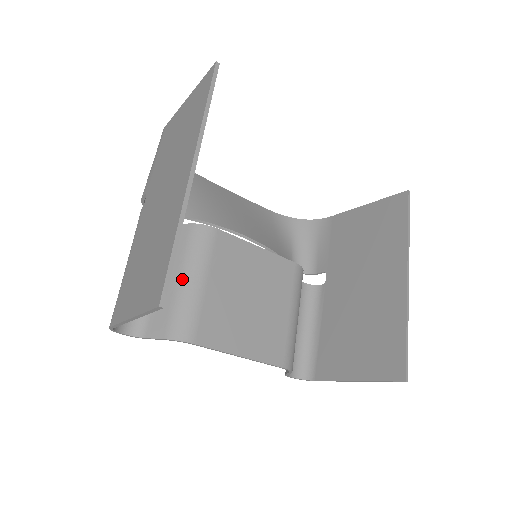
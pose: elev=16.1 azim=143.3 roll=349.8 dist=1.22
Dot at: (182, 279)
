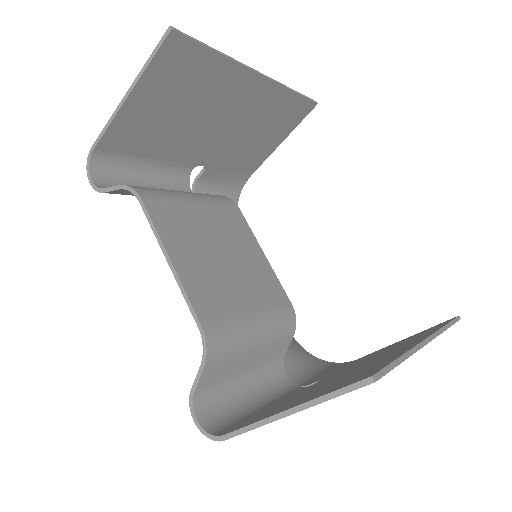
Dot at: (179, 191)
